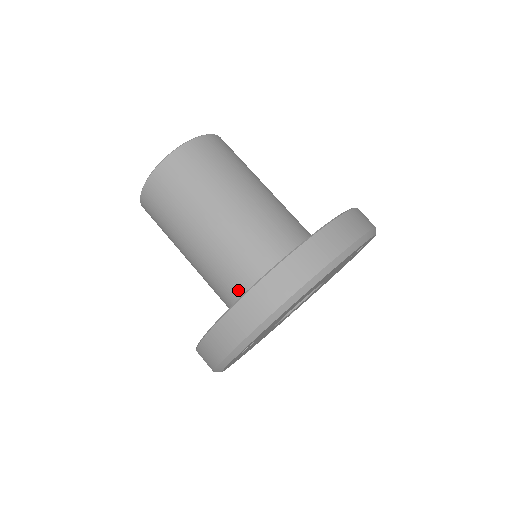
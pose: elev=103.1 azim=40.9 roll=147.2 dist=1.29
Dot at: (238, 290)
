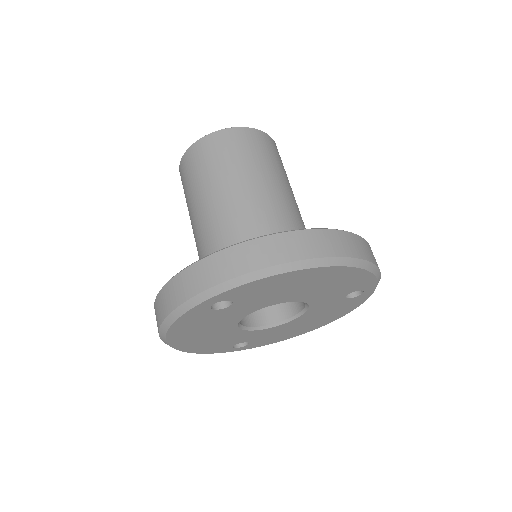
Dot at: occluded
